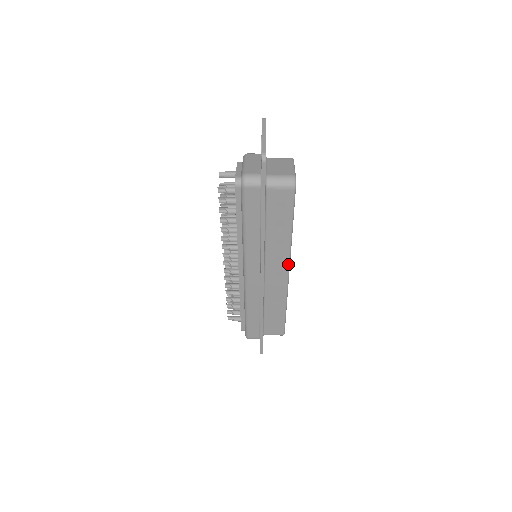
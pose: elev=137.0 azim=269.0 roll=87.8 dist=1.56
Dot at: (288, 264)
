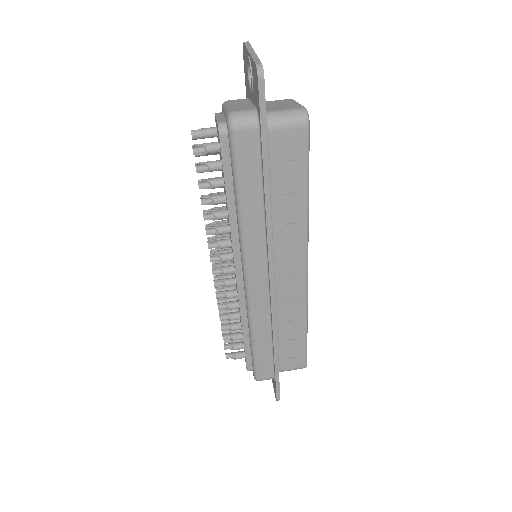
Dot at: (306, 255)
